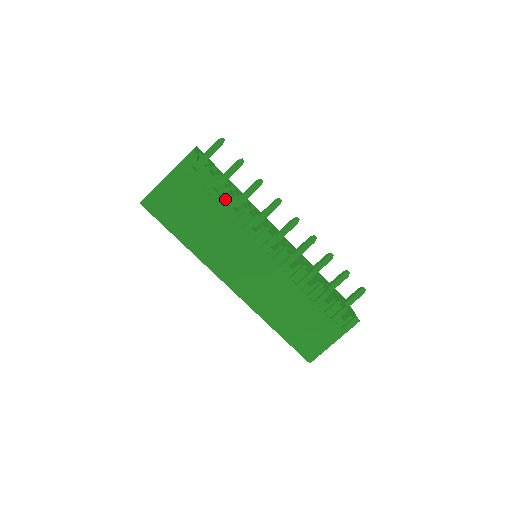
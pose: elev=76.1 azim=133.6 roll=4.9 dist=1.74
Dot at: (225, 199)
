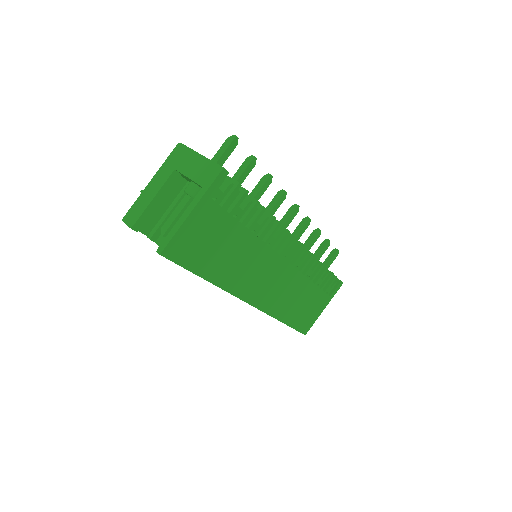
Dot at: occluded
